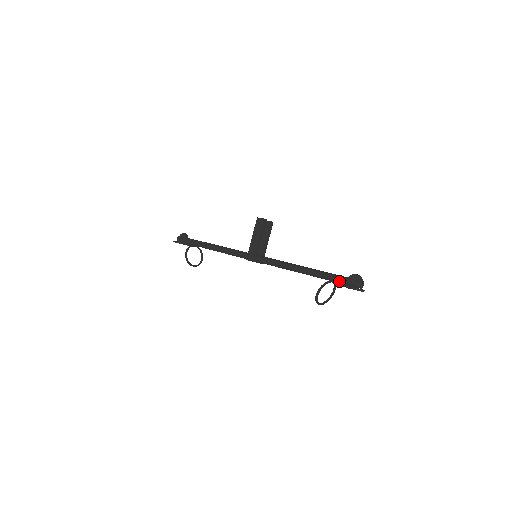
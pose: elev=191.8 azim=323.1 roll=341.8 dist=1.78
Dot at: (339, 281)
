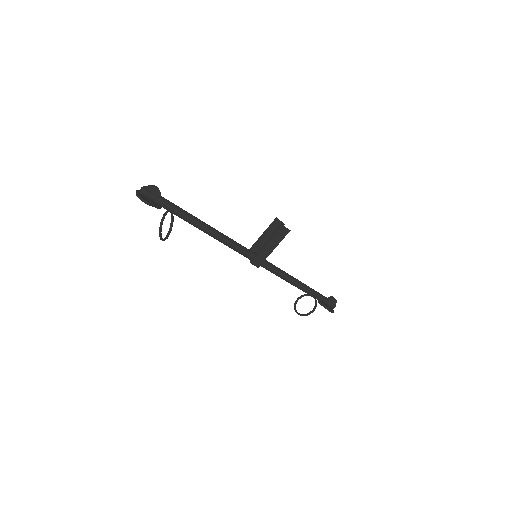
Dot at: (322, 302)
